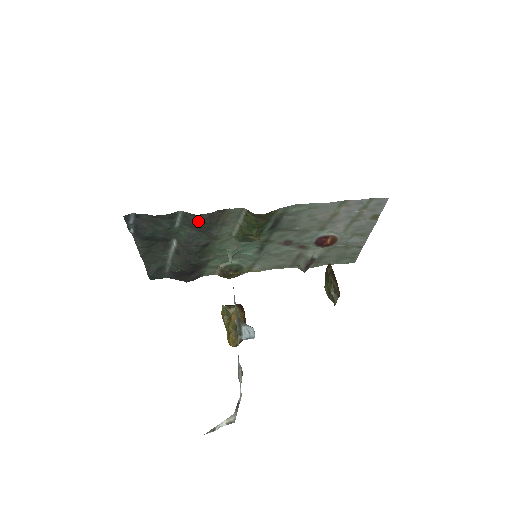
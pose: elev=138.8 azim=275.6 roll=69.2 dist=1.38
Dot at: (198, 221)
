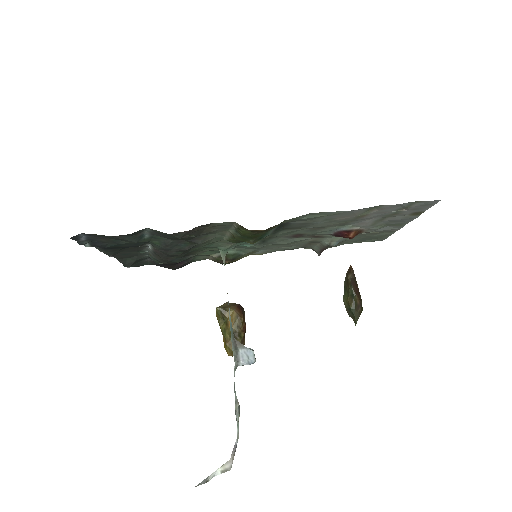
Dot at: (173, 237)
